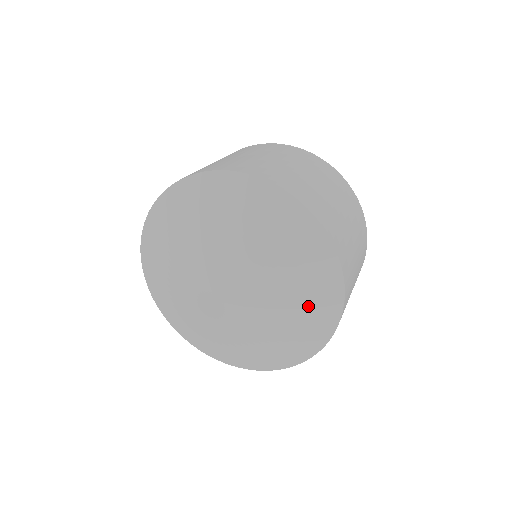
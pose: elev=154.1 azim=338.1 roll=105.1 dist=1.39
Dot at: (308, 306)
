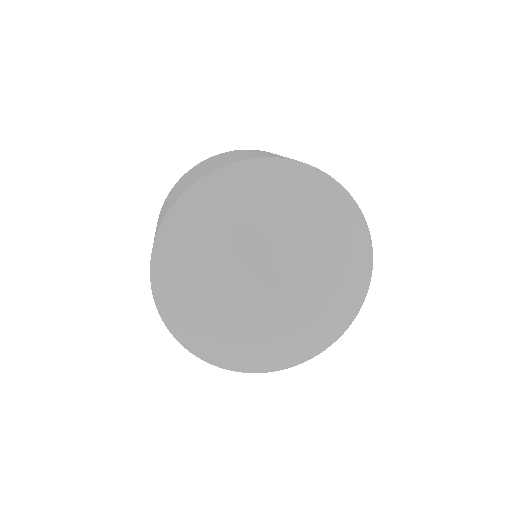
Dot at: (343, 240)
